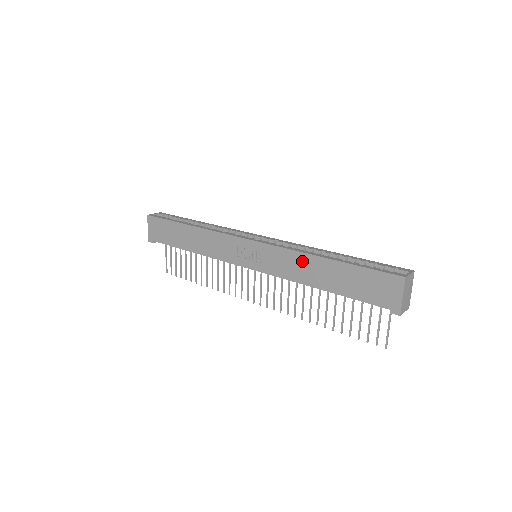
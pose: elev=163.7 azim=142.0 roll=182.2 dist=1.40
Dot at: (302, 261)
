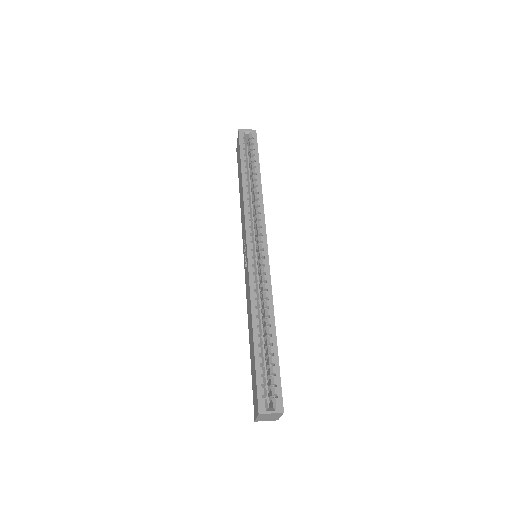
Dot at: (250, 308)
